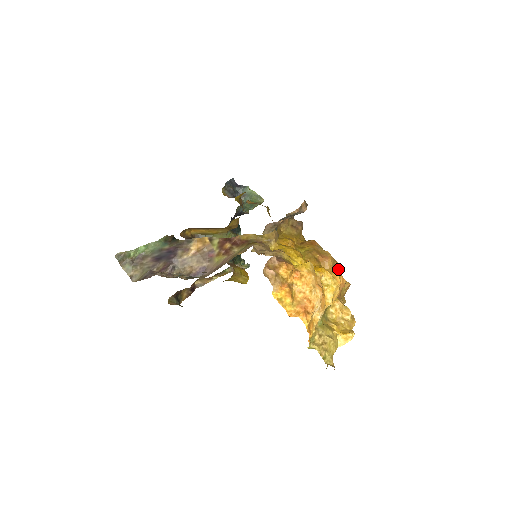
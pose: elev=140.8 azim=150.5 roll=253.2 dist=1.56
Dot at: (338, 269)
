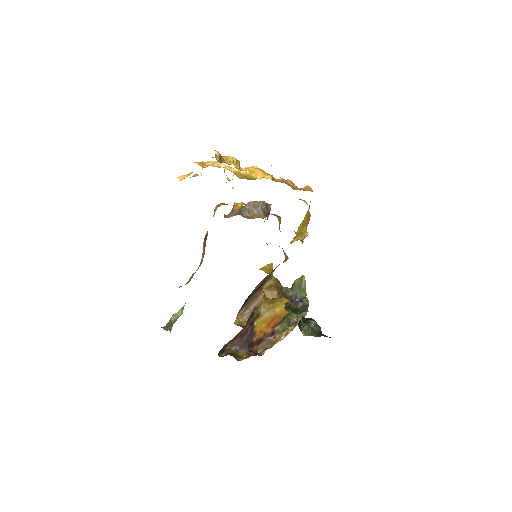
Dot at: occluded
